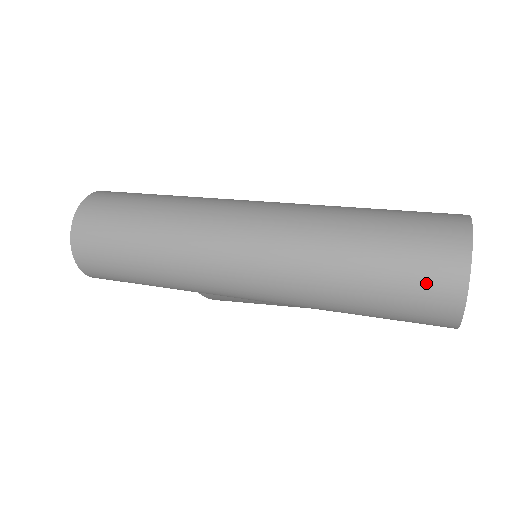
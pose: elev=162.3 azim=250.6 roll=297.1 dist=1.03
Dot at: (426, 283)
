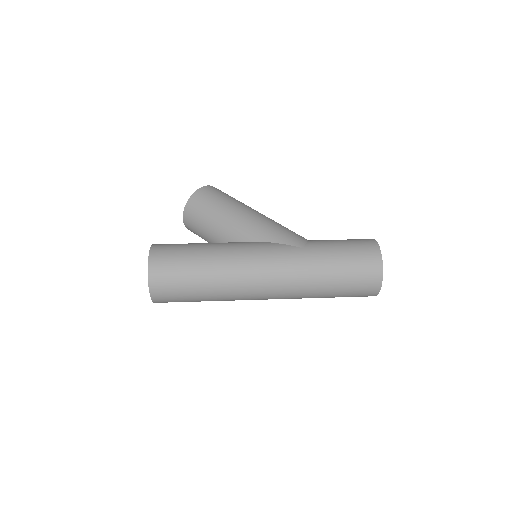
Dot at: (360, 295)
